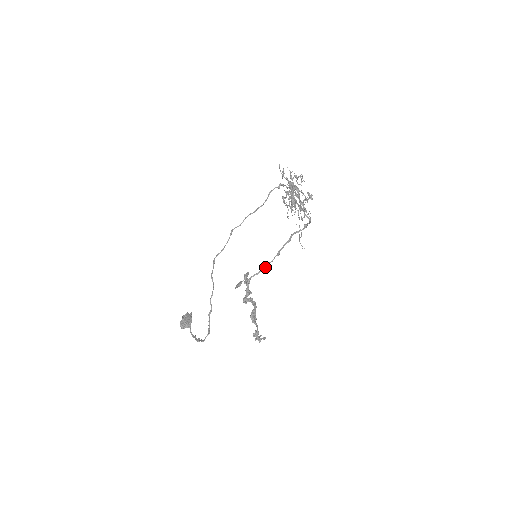
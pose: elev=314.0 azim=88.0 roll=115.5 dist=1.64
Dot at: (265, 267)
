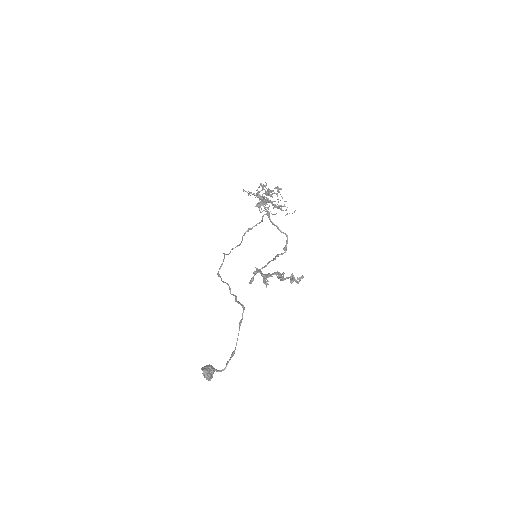
Dot at: (269, 262)
